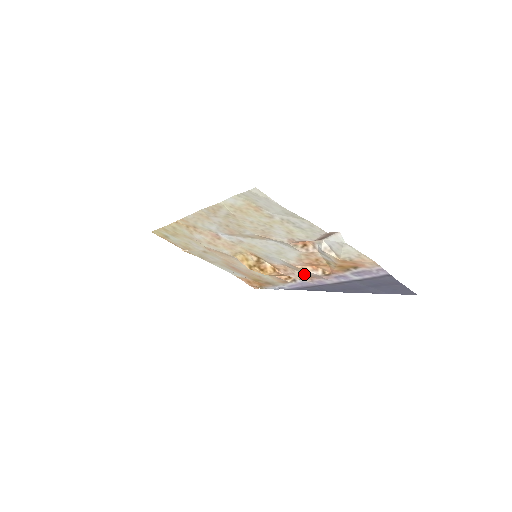
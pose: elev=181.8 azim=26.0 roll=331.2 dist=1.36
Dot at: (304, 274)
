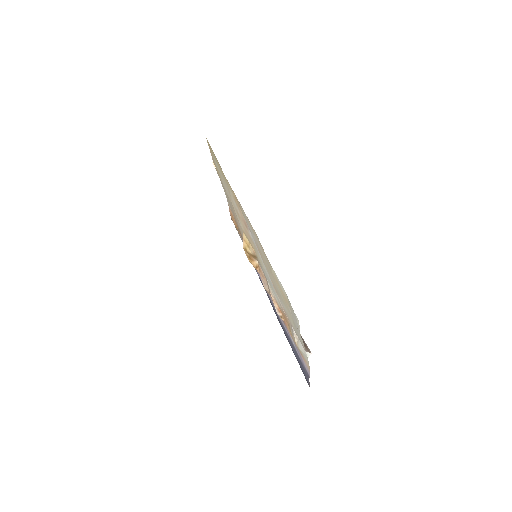
Dot at: occluded
